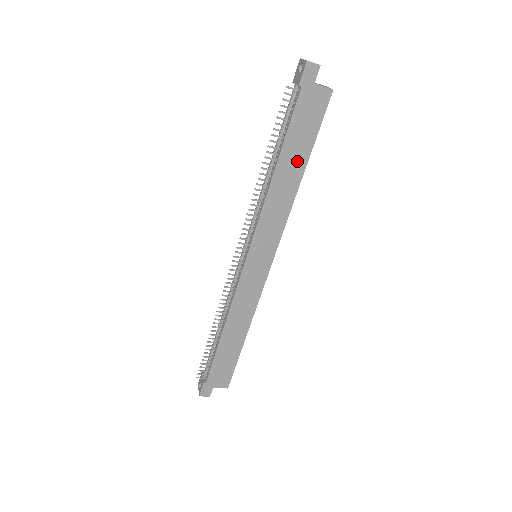
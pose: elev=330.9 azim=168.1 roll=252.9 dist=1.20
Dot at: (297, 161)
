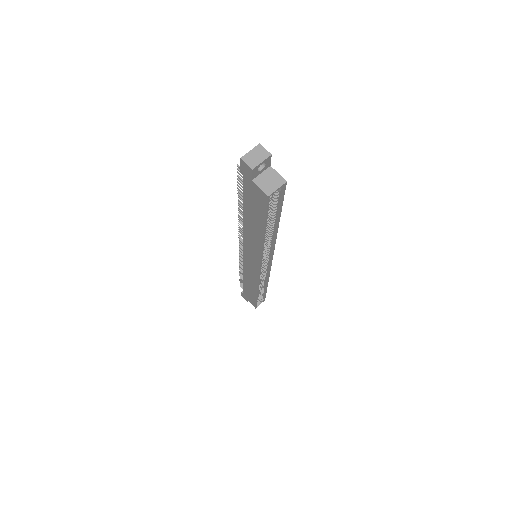
Dot at: (256, 224)
